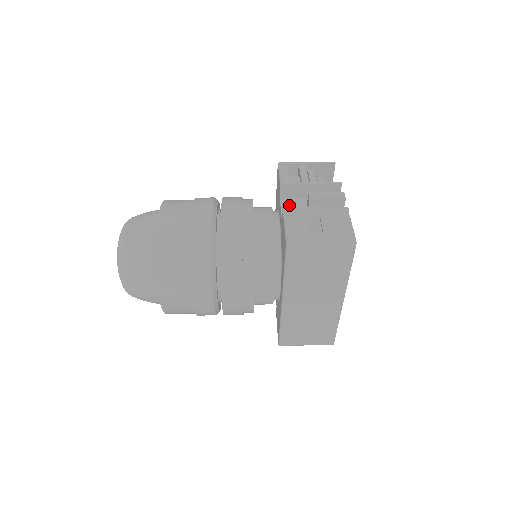
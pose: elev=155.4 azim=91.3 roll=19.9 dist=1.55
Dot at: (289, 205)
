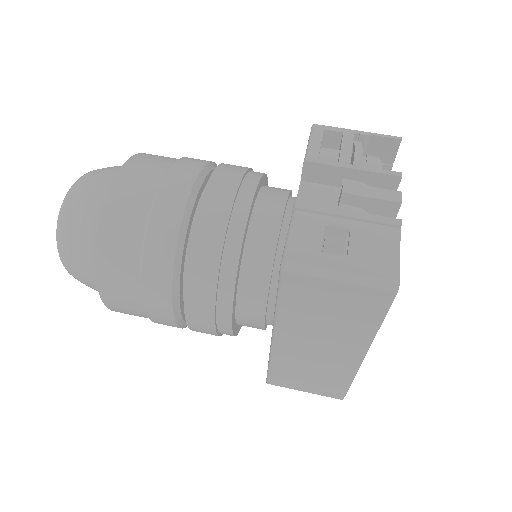
Dot at: (311, 195)
